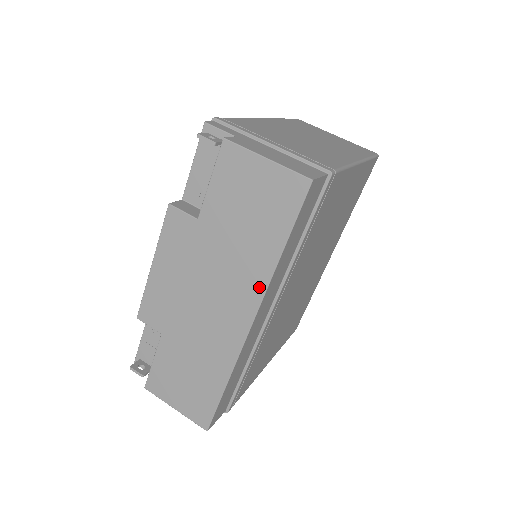
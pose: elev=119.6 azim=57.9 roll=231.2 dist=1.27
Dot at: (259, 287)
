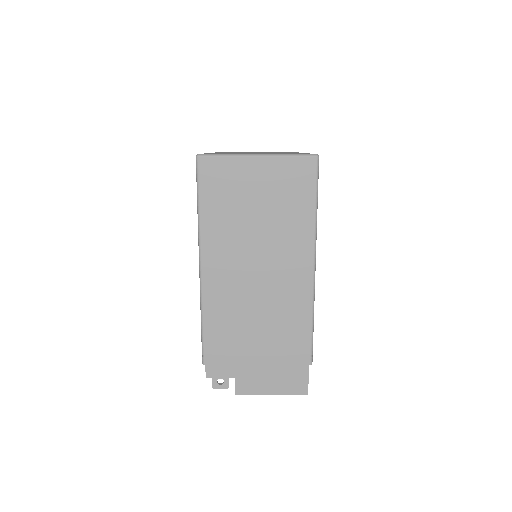
Dot at: occluded
